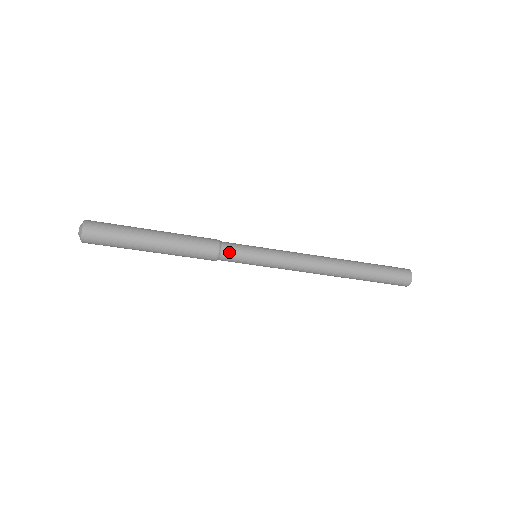
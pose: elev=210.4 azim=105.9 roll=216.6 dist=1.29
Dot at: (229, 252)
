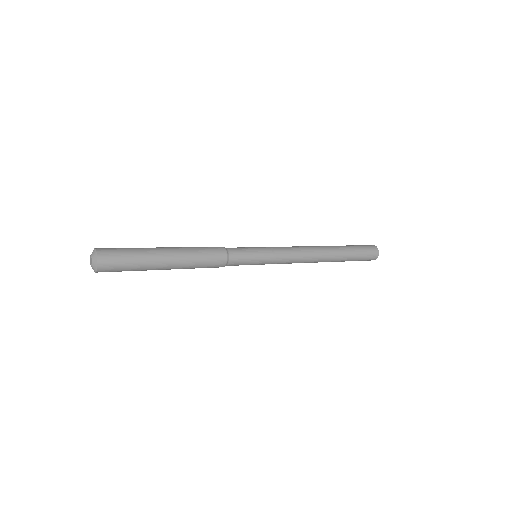
Dot at: (233, 265)
